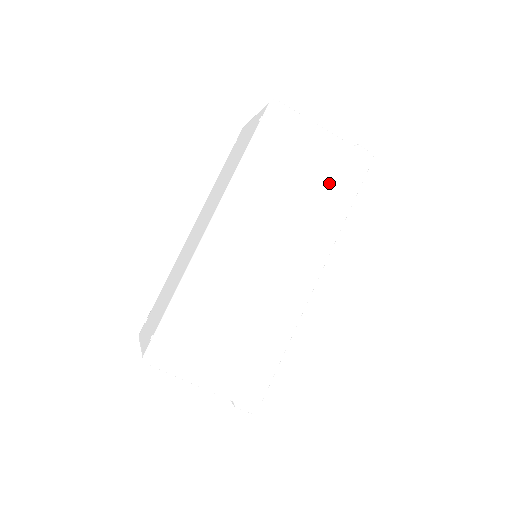
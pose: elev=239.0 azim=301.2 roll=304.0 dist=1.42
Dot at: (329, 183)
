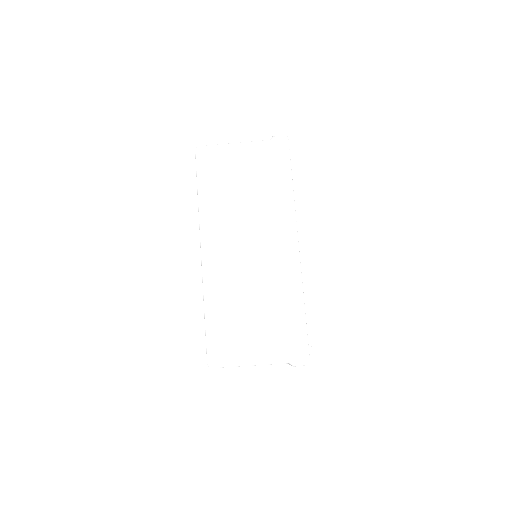
Dot at: (267, 175)
